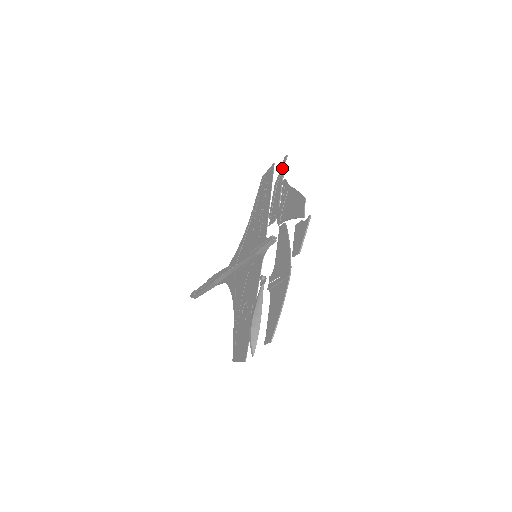
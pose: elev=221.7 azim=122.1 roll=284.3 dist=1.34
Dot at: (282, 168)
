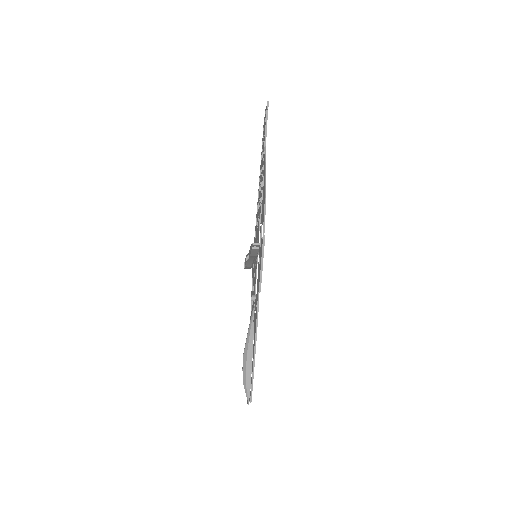
Dot at: (265, 124)
